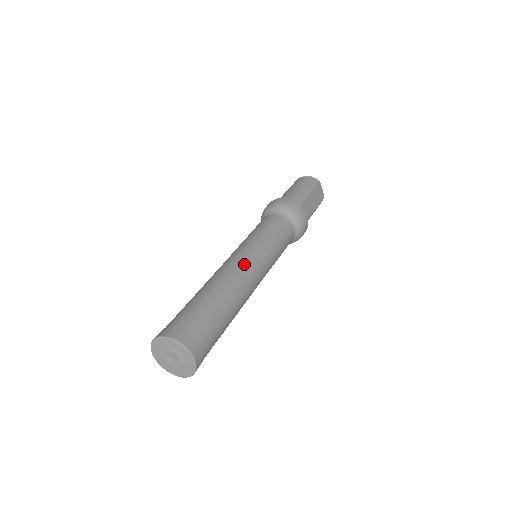
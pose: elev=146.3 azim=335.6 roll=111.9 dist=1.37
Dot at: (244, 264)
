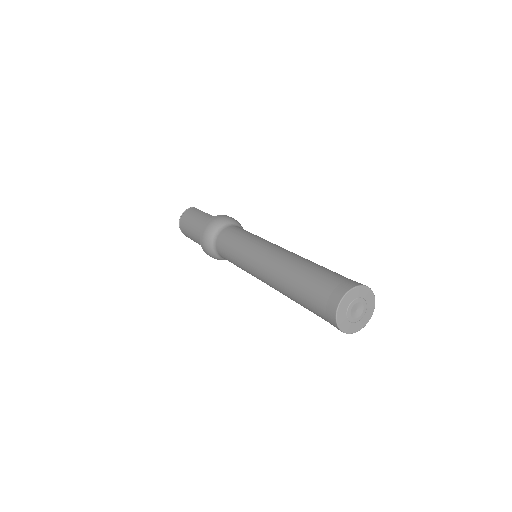
Dot at: (273, 250)
